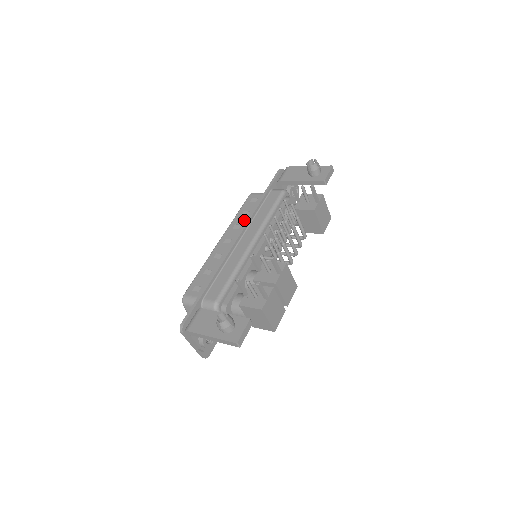
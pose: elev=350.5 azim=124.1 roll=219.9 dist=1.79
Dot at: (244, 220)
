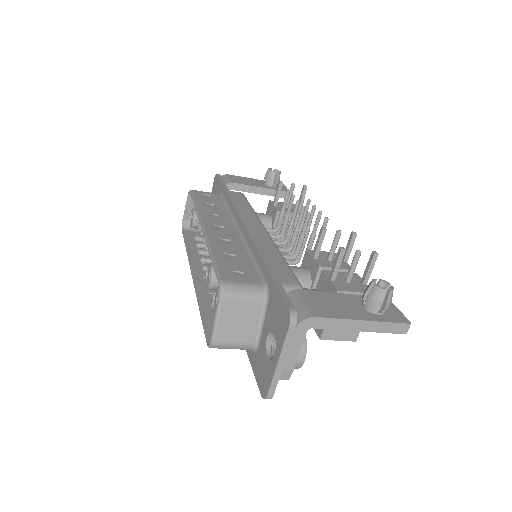
Dot at: (218, 211)
